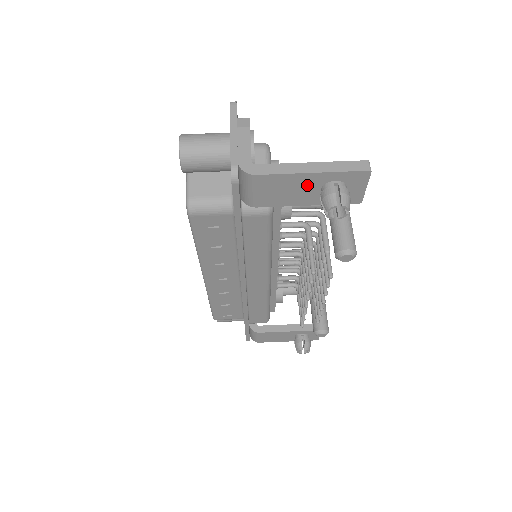
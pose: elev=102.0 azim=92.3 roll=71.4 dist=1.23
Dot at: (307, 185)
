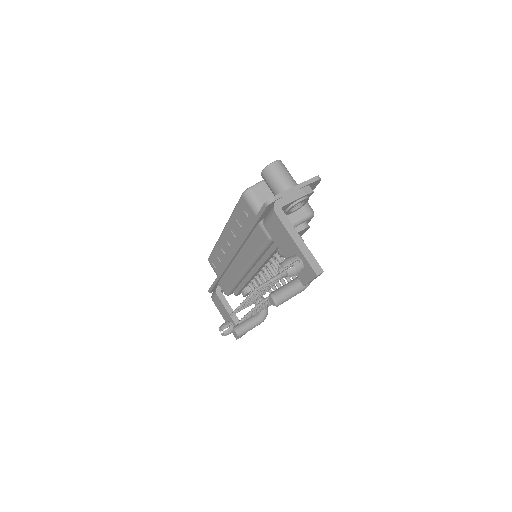
Dot at: (290, 246)
